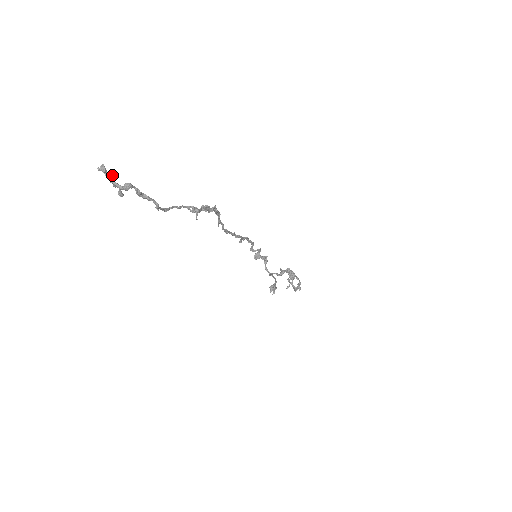
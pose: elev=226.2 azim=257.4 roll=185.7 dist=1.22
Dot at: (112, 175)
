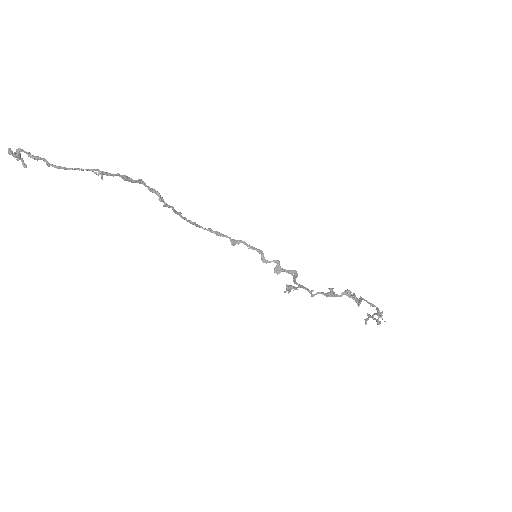
Dot at: (15, 152)
